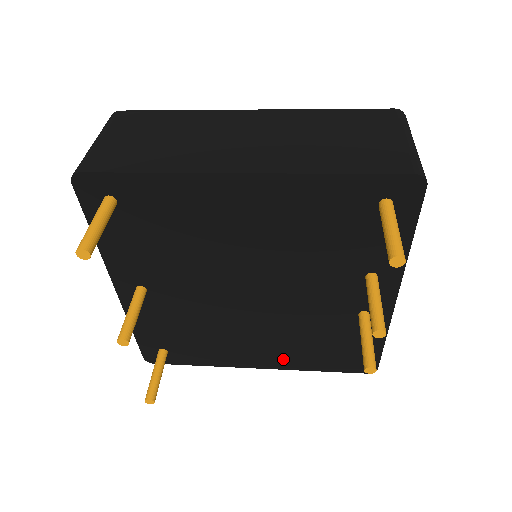
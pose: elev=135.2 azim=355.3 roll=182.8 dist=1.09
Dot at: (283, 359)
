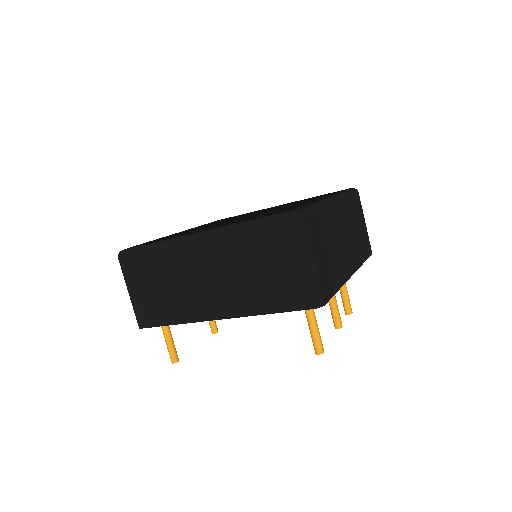
Dot at: occluded
